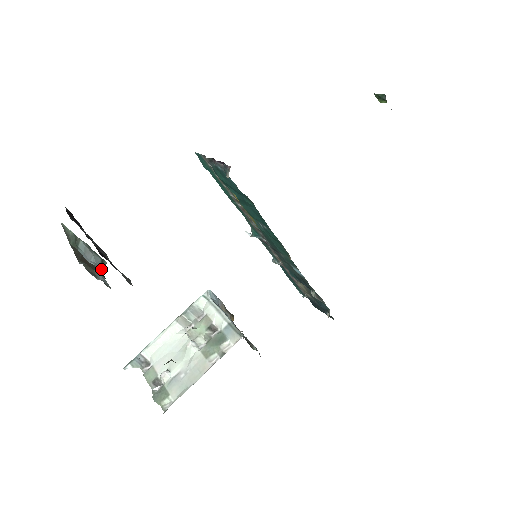
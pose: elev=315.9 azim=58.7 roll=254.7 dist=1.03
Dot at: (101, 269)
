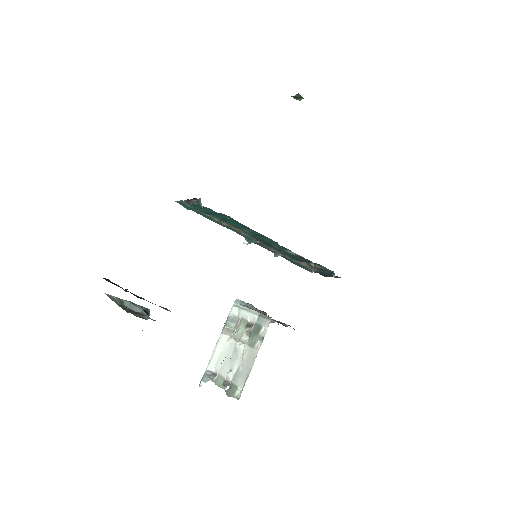
Dot at: (144, 310)
